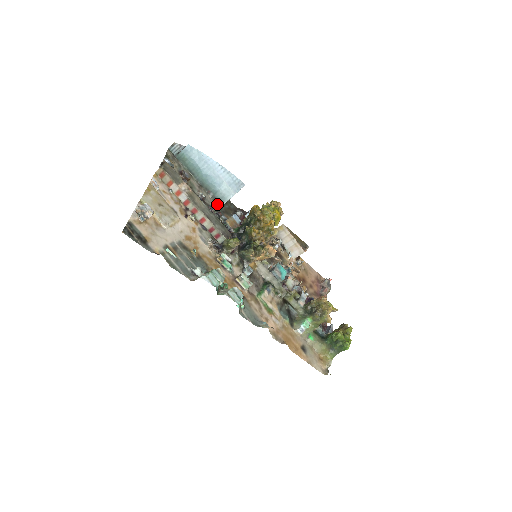
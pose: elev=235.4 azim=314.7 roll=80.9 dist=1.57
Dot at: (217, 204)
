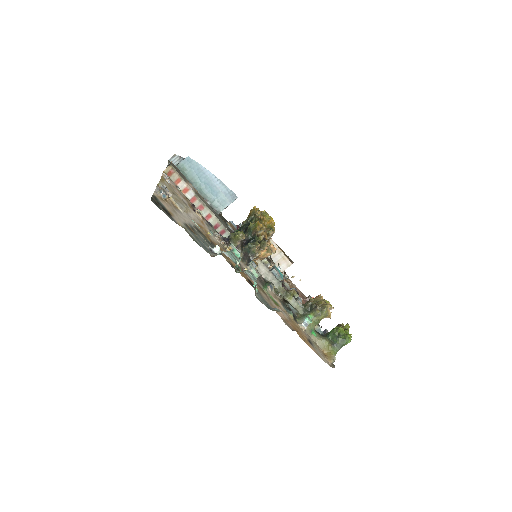
Dot at: occluded
